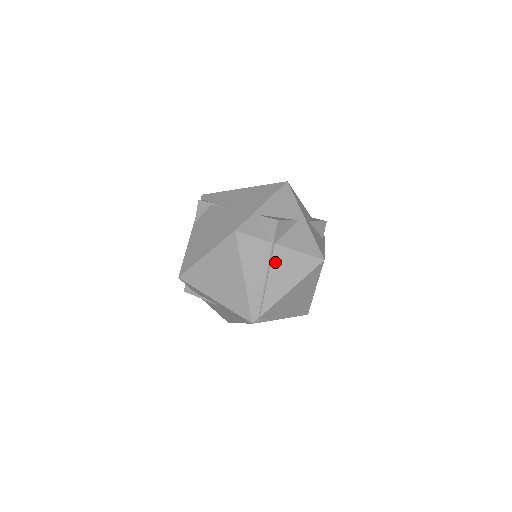
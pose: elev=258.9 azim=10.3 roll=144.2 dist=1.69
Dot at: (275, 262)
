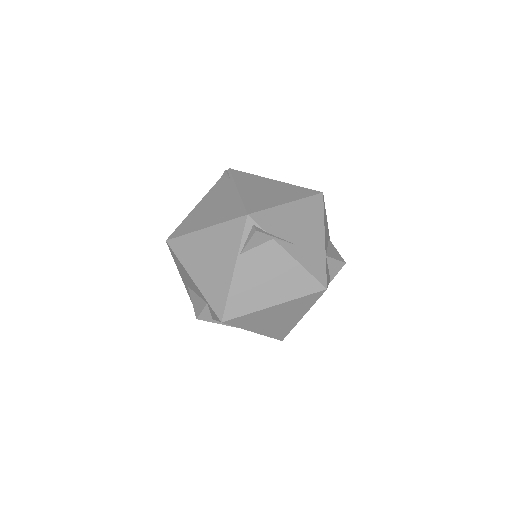
Dot at: occluded
